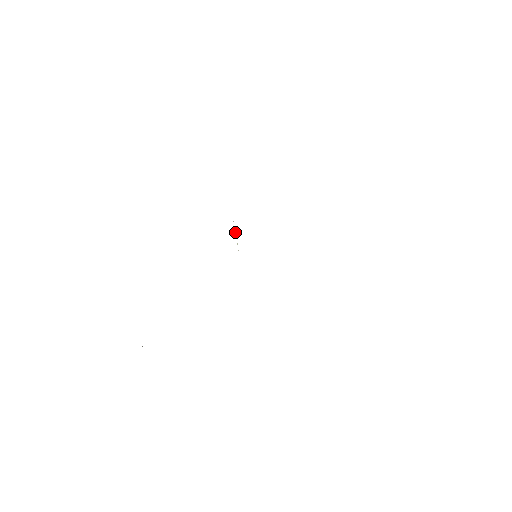
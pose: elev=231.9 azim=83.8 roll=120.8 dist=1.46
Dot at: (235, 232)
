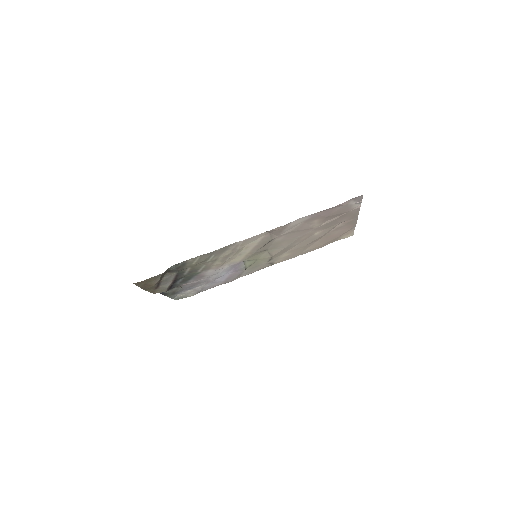
Dot at: (244, 267)
